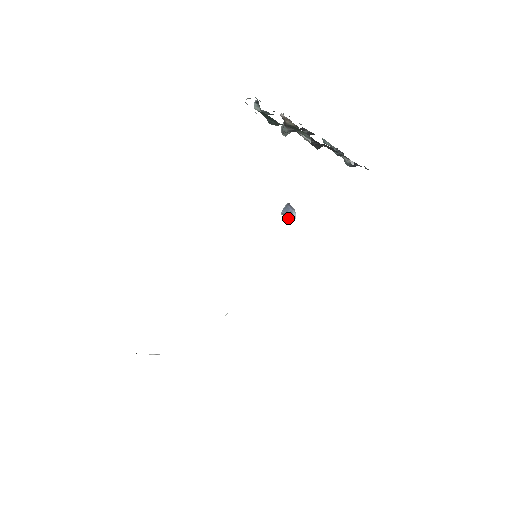
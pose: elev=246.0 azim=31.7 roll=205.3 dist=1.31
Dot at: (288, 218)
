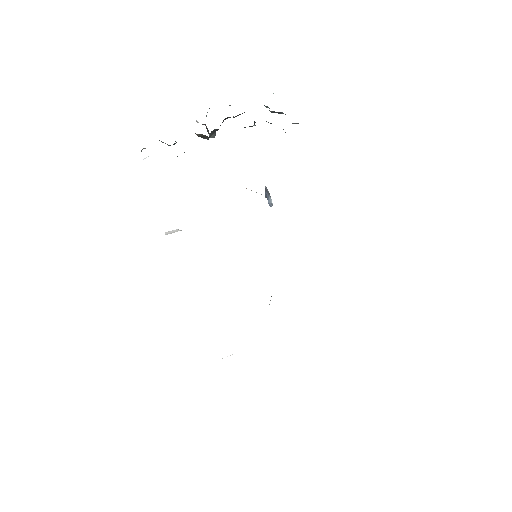
Dot at: (269, 204)
